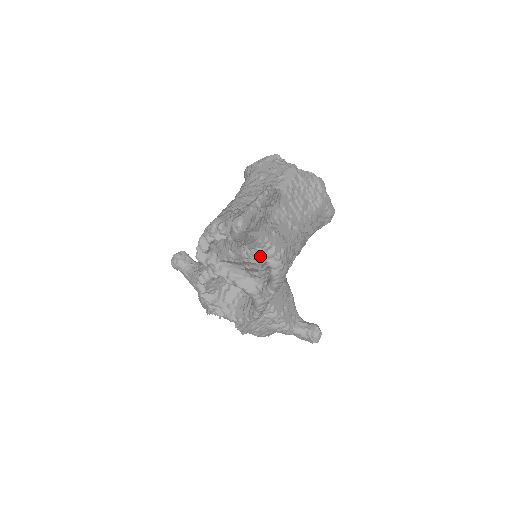
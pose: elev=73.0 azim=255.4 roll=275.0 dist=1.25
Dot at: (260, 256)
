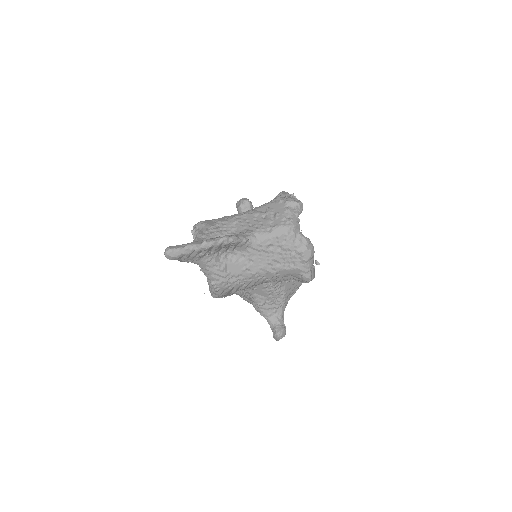
Dot at: occluded
